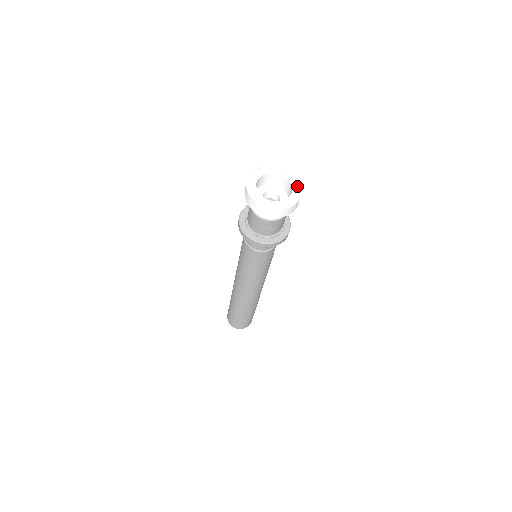
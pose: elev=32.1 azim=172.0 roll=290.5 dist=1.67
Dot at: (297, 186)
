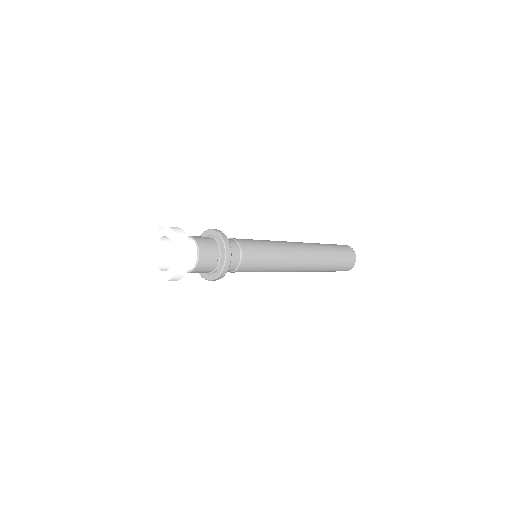
Dot at: (173, 237)
